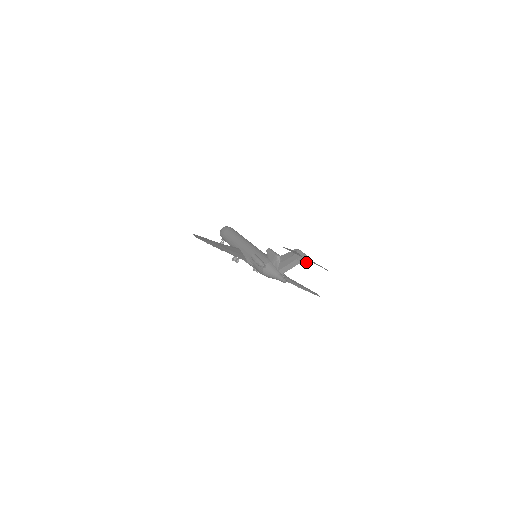
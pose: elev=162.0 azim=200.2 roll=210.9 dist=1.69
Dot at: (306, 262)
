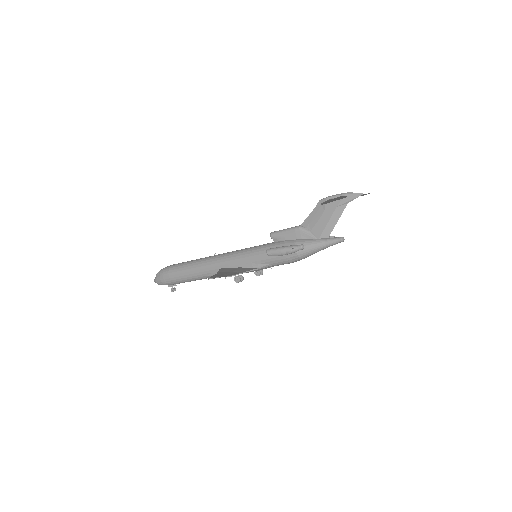
Dot at: occluded
